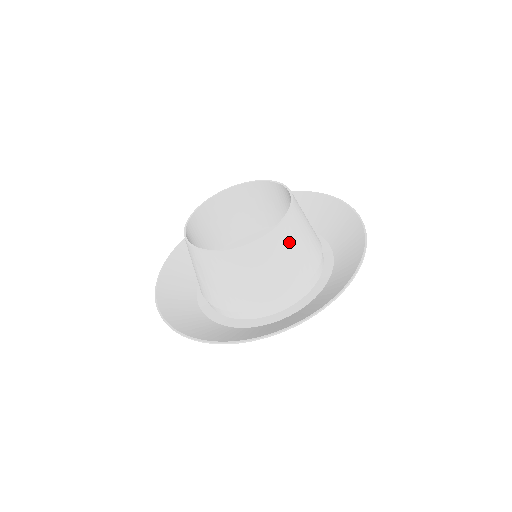
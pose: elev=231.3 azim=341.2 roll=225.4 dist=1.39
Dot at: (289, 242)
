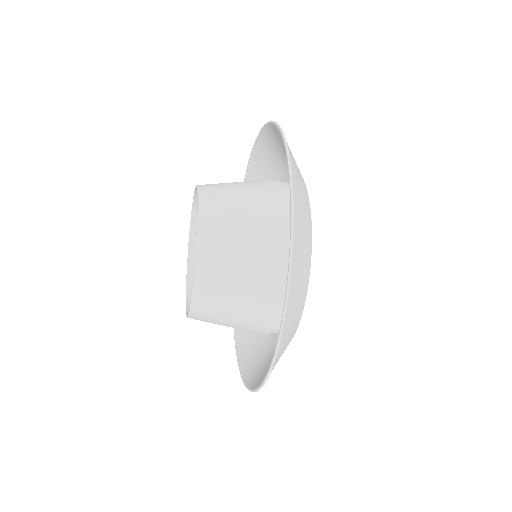
Dot at: (225, 216)
